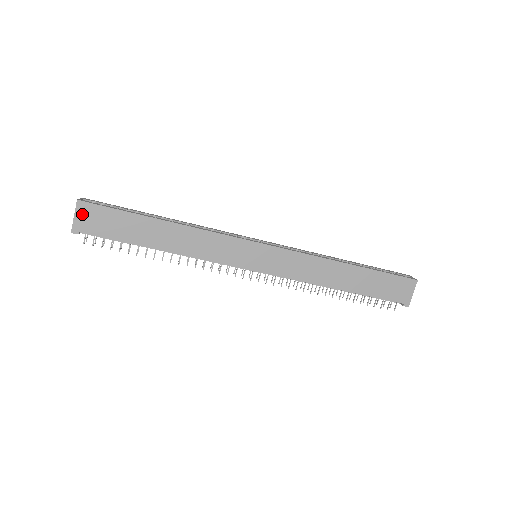
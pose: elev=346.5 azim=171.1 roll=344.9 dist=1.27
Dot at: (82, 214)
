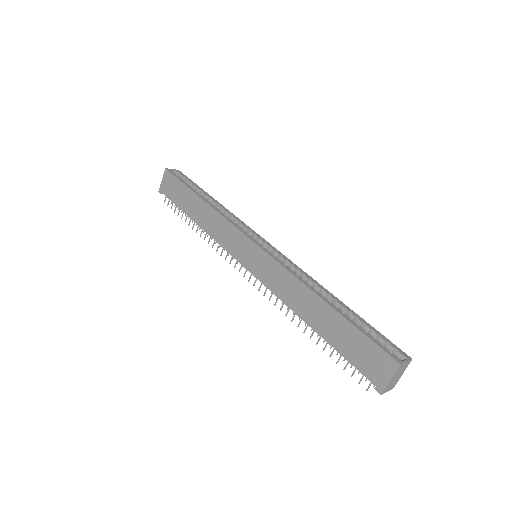
Dot at: (165, 179)
